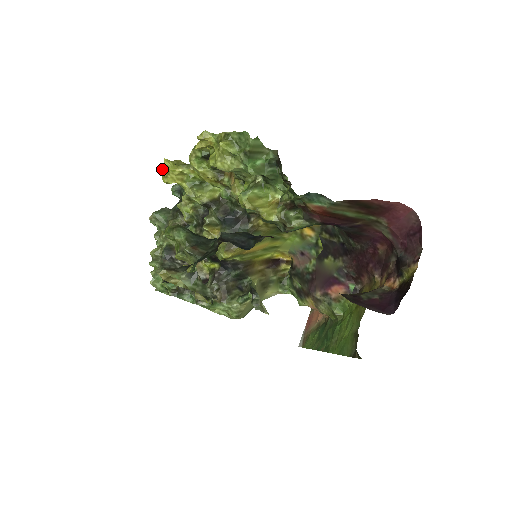
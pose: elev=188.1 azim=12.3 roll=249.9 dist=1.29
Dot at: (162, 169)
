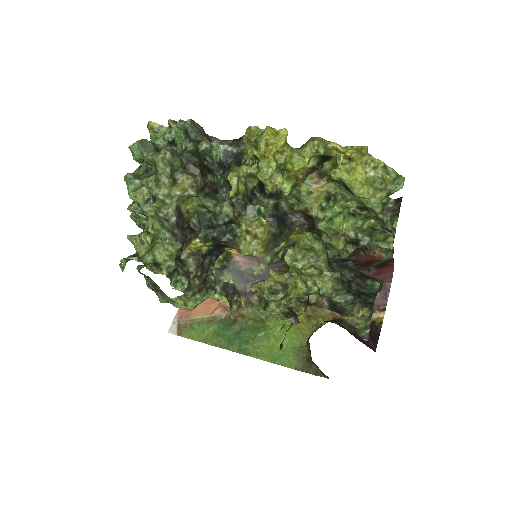
Dot at: (269, 135)
